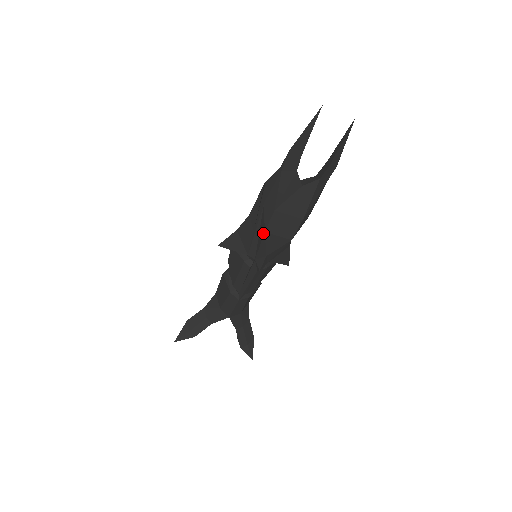
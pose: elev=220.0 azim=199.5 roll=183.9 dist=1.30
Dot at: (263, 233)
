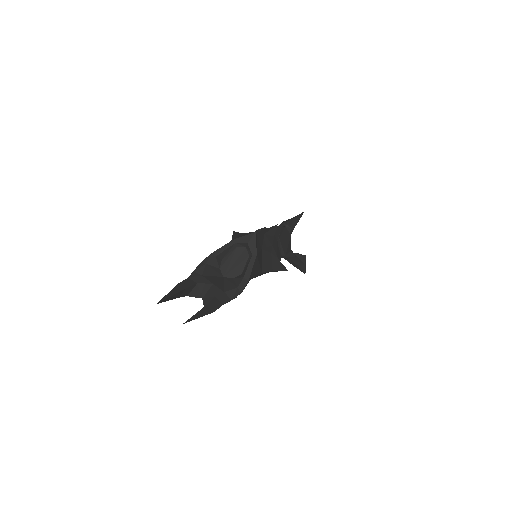
Dot at: occluded
